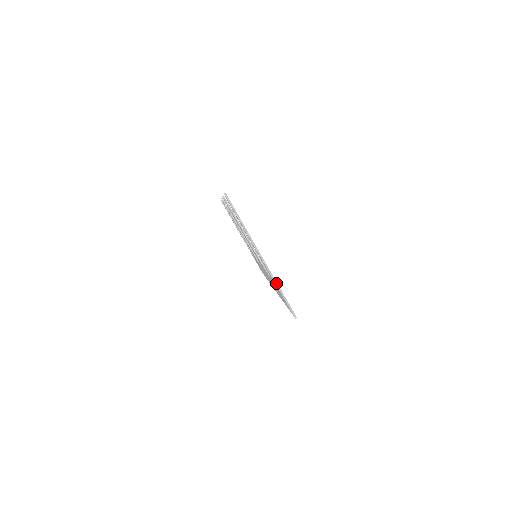
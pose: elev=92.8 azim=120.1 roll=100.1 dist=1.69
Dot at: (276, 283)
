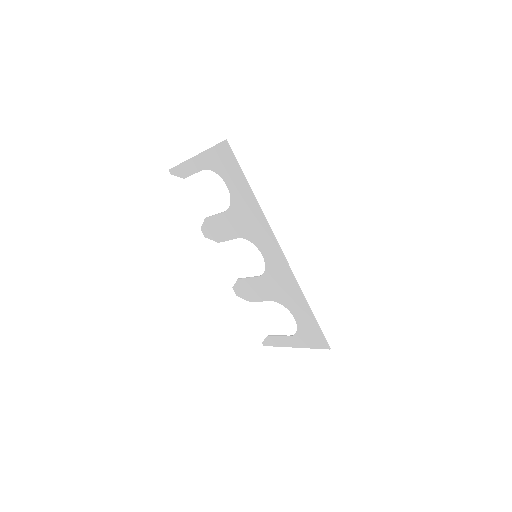
Dot at: (207, 149)
